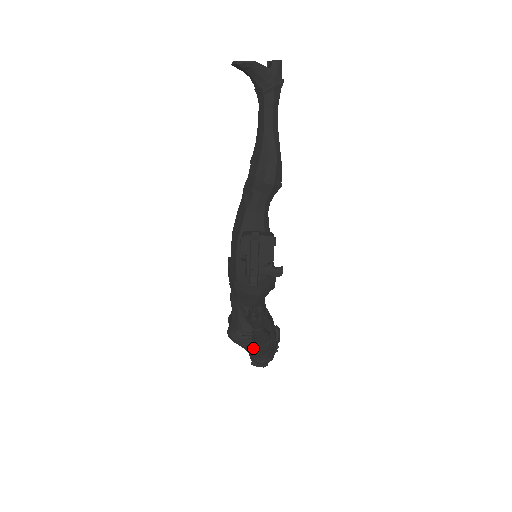
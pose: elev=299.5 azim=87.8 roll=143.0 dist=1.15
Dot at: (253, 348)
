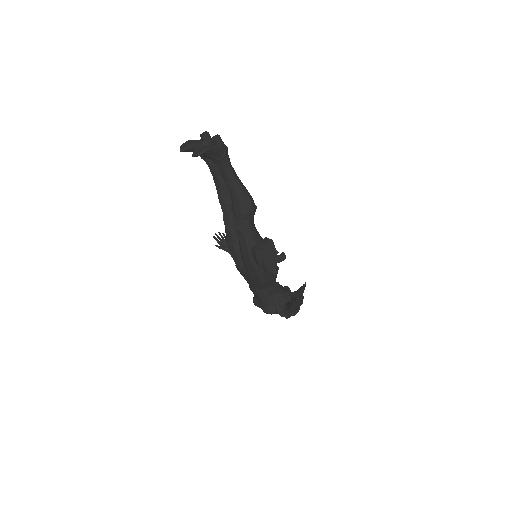
Dot at: (291, 309)
